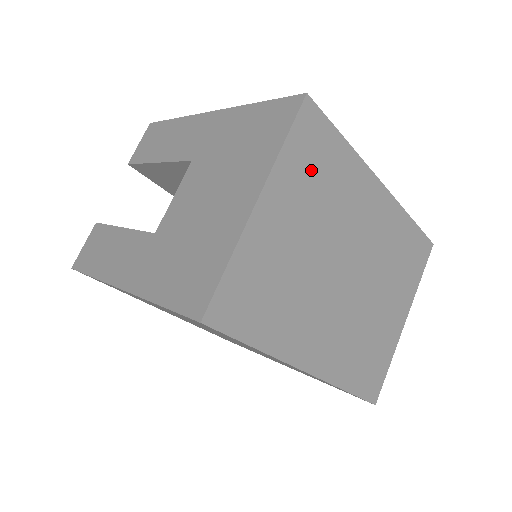
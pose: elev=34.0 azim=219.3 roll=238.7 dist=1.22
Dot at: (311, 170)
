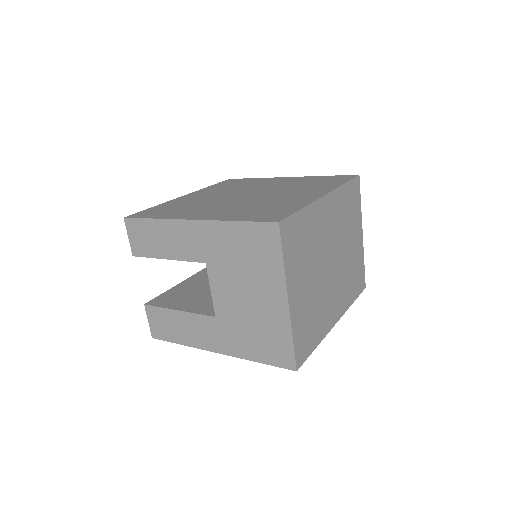
Dot at: (298, 250)
